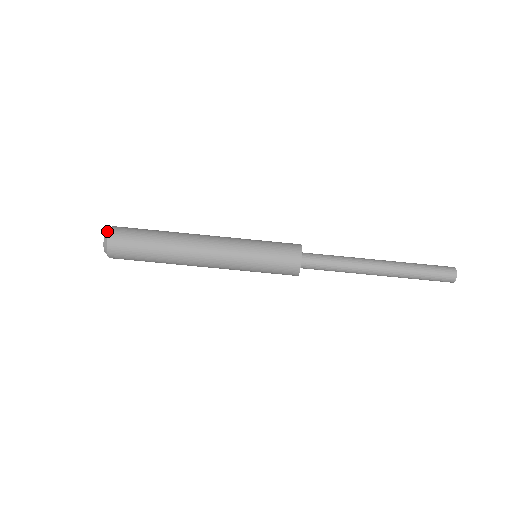
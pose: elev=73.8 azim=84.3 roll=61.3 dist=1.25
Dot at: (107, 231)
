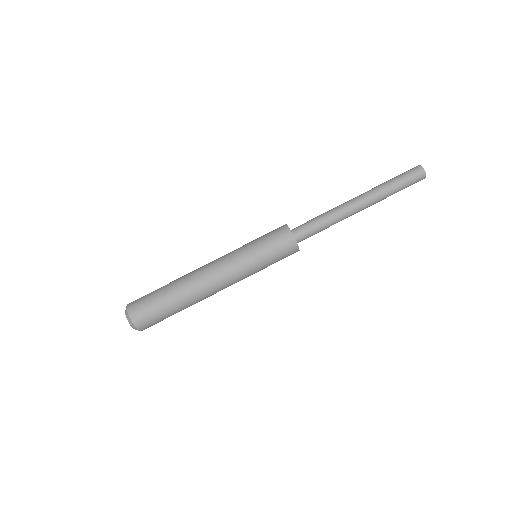
Dot at: (125, 311)
